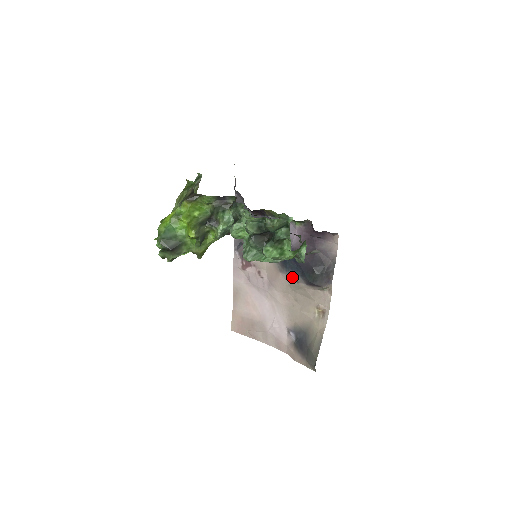
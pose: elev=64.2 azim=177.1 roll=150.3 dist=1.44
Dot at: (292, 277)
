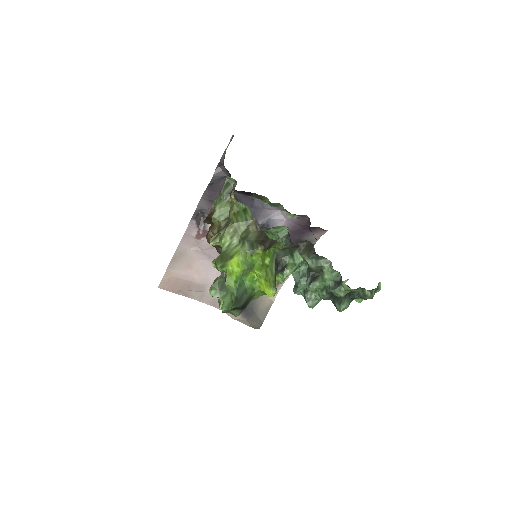
Dot at: occluded
